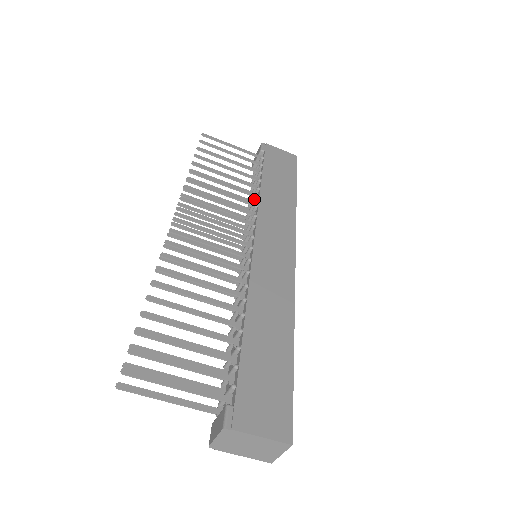
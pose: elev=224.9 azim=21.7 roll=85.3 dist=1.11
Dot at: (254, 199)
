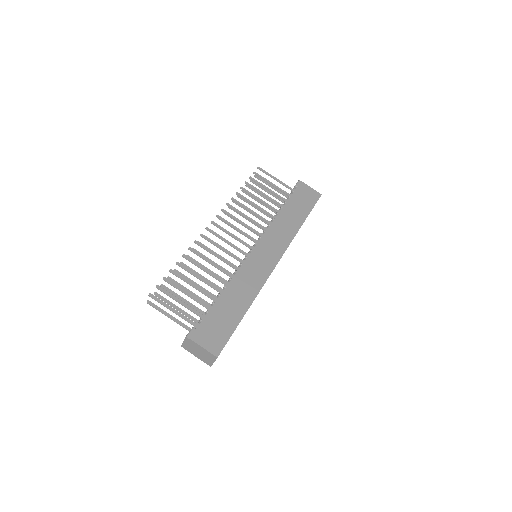
Dot at: occluded
